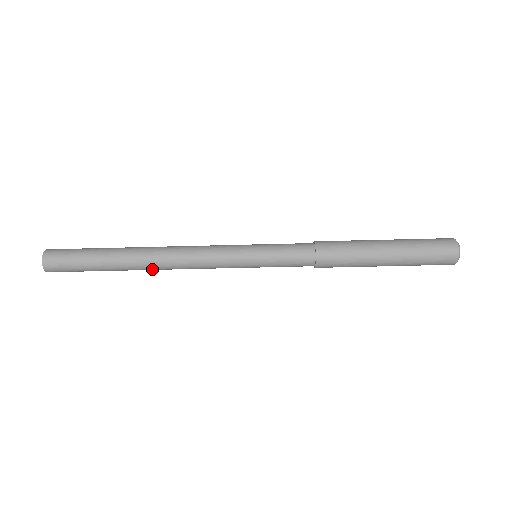
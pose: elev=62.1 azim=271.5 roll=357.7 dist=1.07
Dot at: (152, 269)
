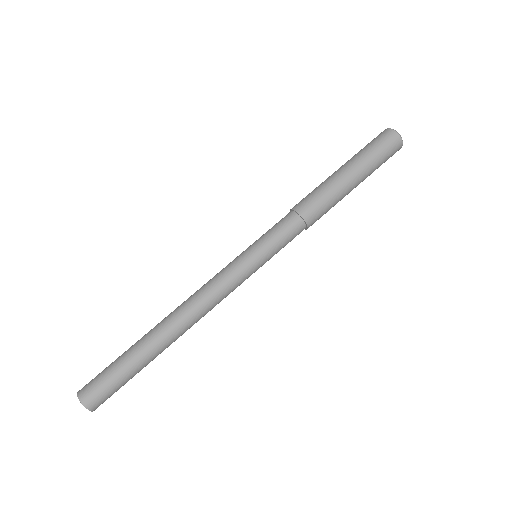
Dot at: (175, 326)
